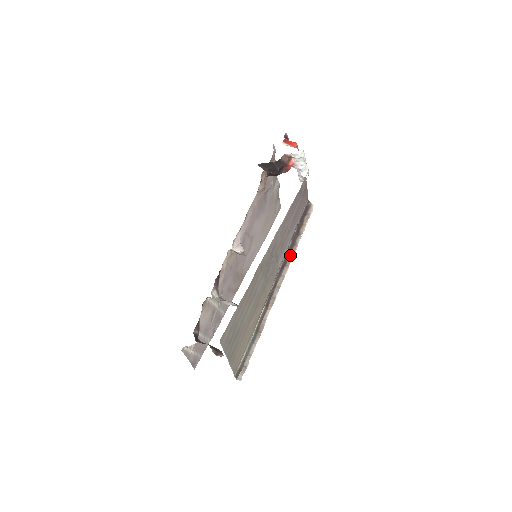
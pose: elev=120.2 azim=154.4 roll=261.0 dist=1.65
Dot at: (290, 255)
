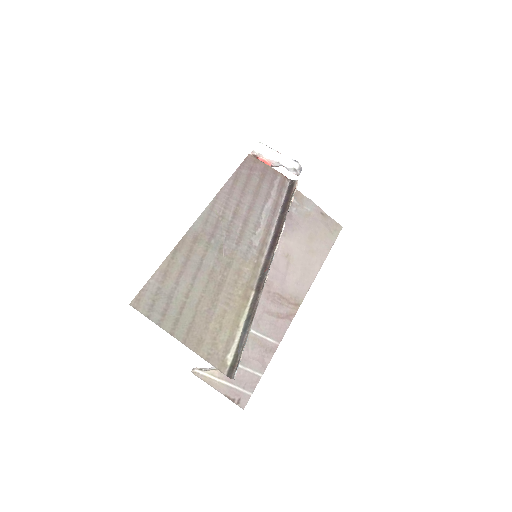
Dot at: (279, 234)
